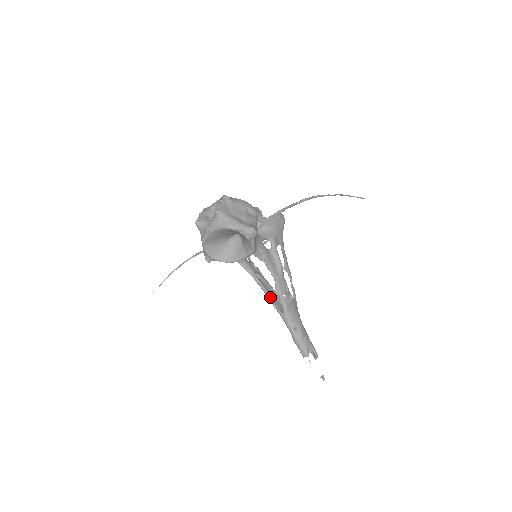
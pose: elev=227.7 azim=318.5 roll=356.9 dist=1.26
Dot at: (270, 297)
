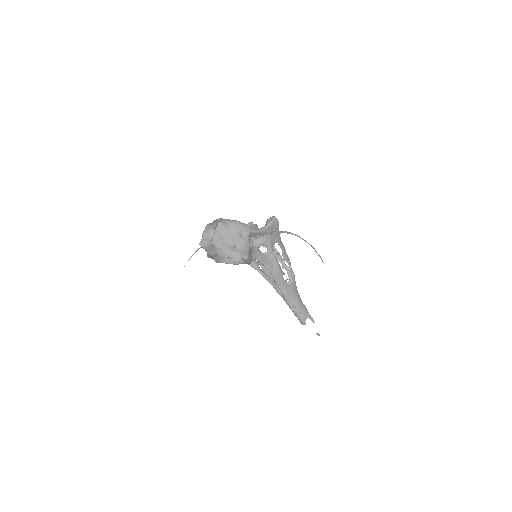
Dot at: (271, 284)
